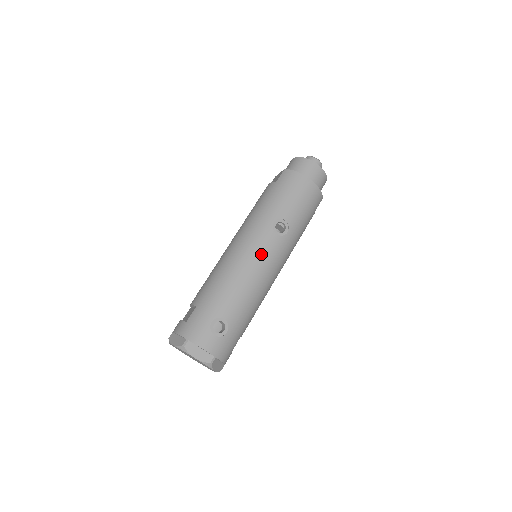
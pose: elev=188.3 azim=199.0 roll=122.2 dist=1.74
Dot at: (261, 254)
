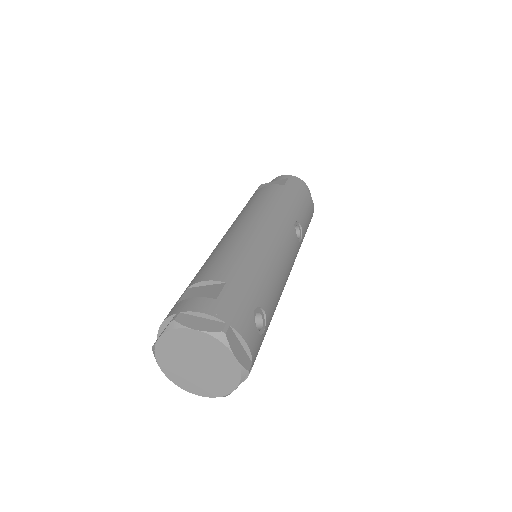
Dot at: (289, 250)
